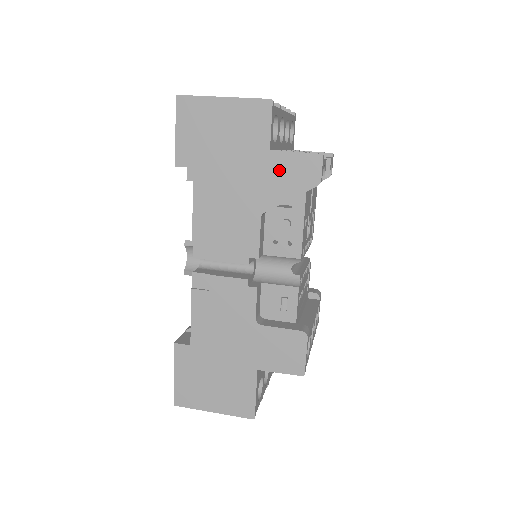
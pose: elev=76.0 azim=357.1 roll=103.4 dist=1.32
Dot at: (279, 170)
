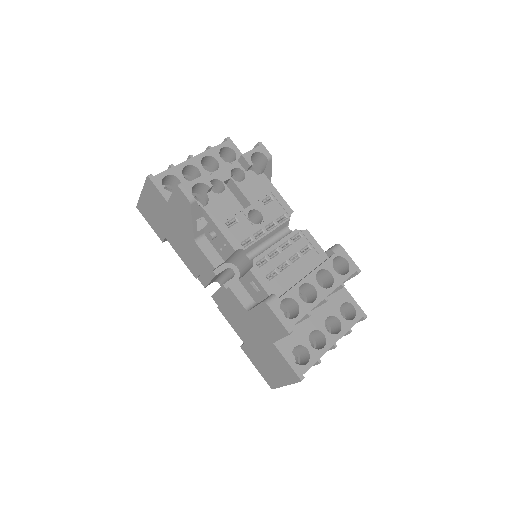
Dot at: (177, 210)
